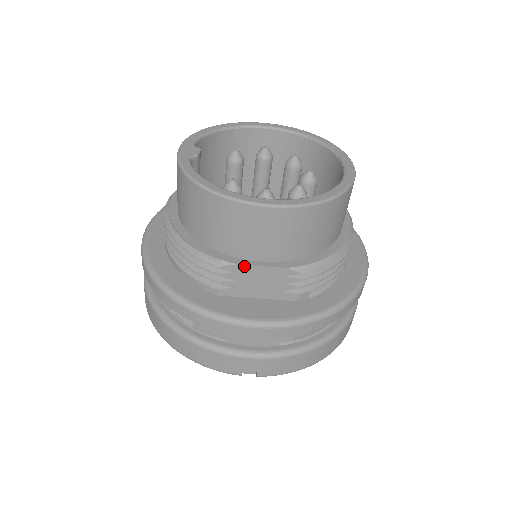
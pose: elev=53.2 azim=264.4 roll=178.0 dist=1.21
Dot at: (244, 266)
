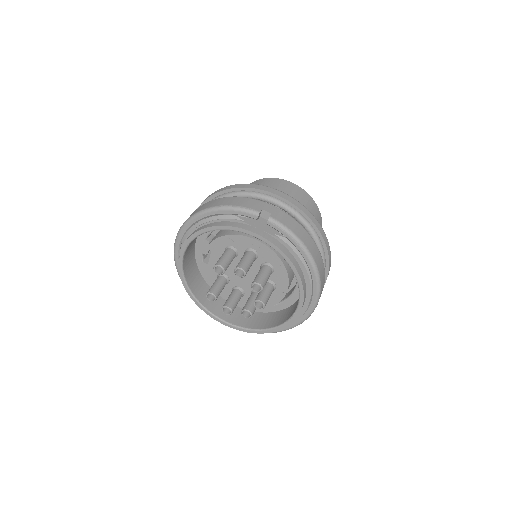
Dot at: occluded
